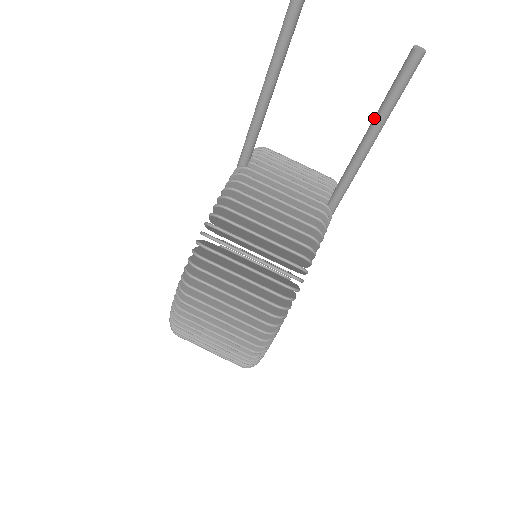
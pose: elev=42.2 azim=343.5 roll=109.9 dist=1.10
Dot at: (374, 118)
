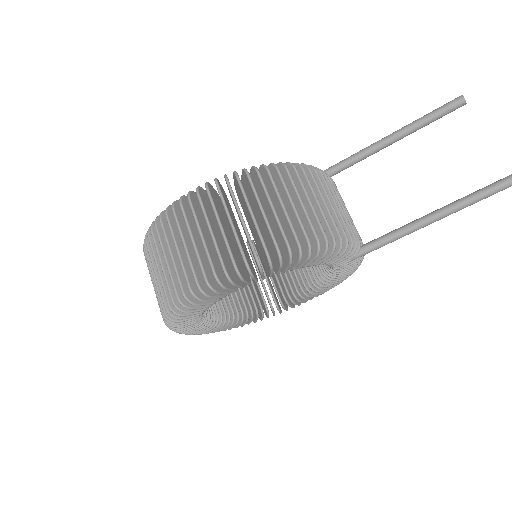
Dot at: (449, 204)
